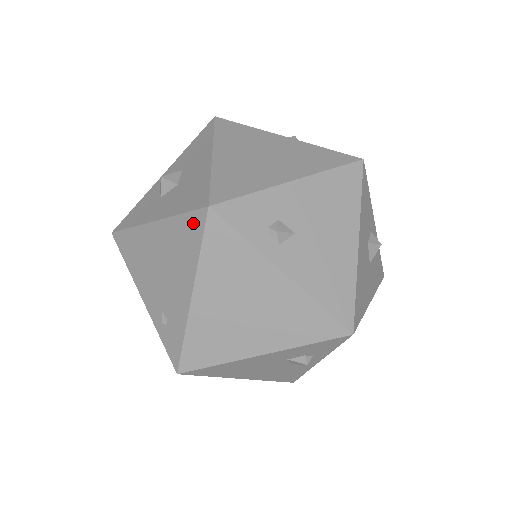
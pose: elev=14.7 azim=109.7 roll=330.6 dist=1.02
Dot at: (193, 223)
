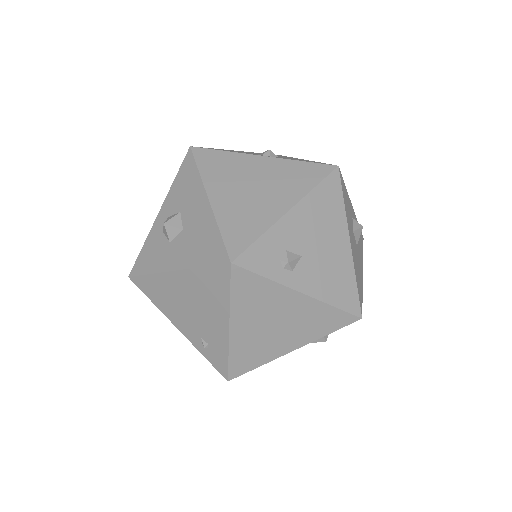
Dot at: (218, 275)
